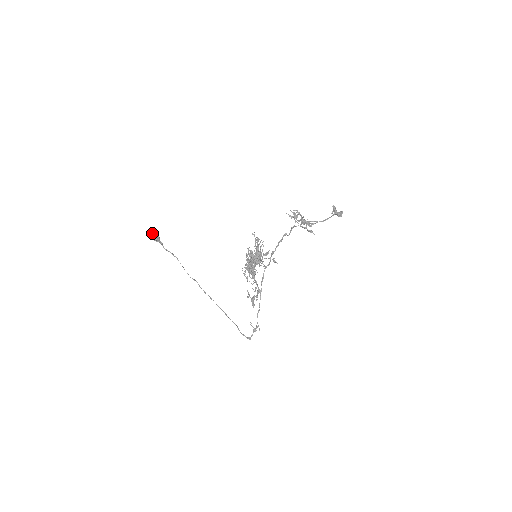
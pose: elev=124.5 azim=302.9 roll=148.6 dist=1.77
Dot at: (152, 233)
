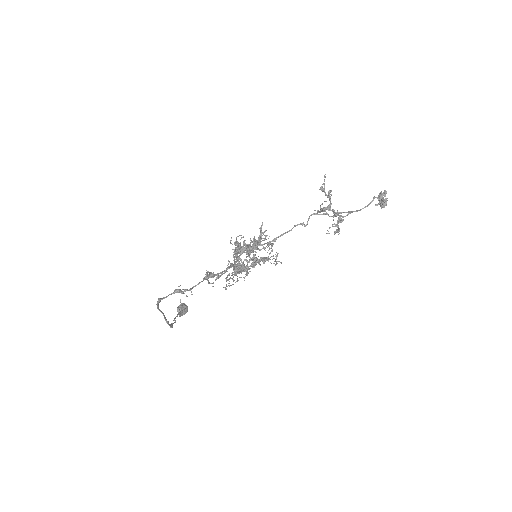
Dot at: occluded
